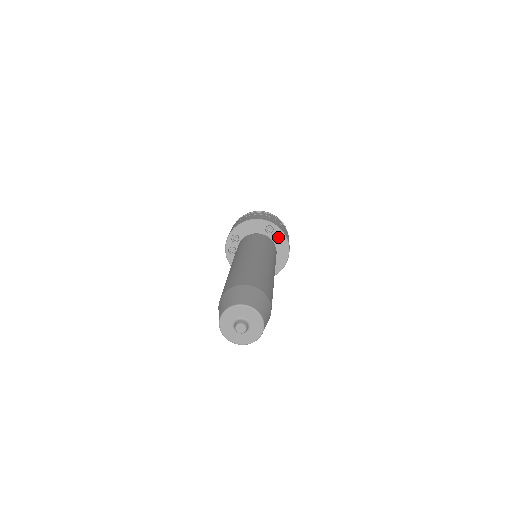
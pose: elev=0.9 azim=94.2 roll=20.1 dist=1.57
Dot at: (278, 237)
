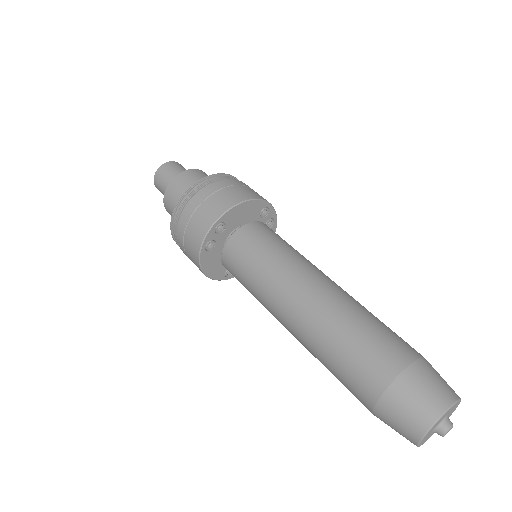
Dot at: (266, 221)
